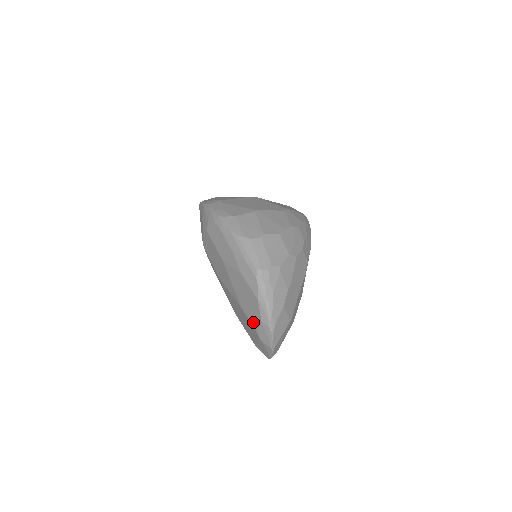
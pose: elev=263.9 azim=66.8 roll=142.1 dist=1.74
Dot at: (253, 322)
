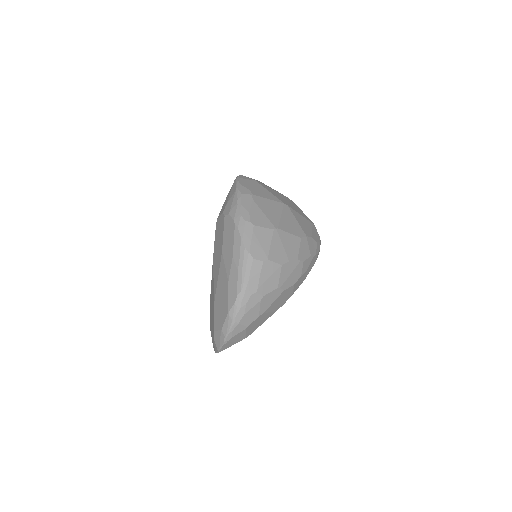
Dot at: (216, 322)
